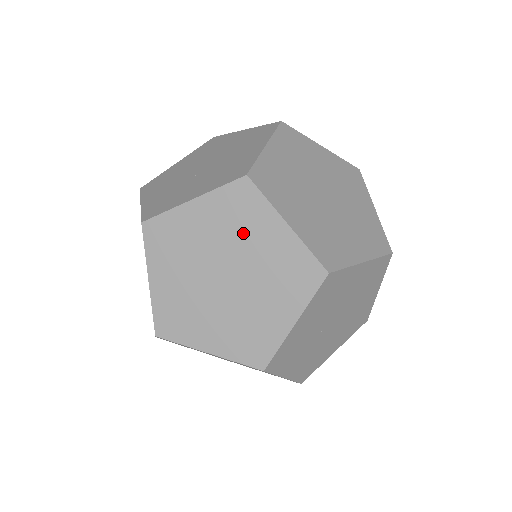
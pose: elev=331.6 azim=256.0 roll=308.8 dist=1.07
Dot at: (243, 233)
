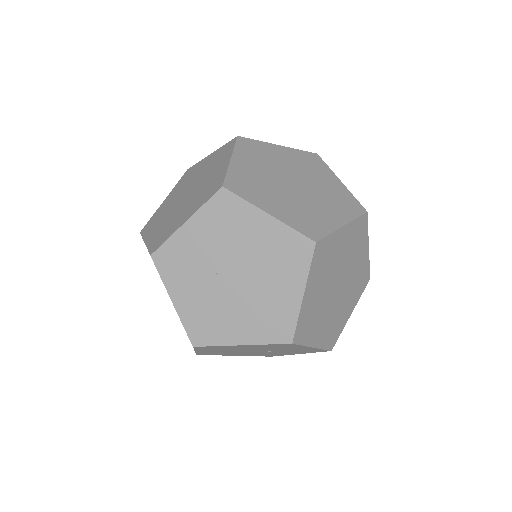
Dot at: (212, 168)
